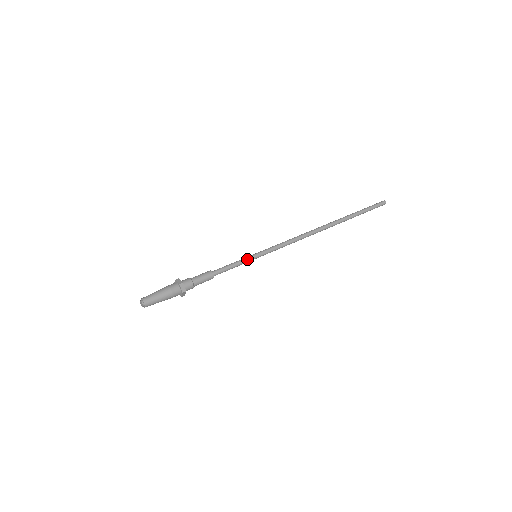
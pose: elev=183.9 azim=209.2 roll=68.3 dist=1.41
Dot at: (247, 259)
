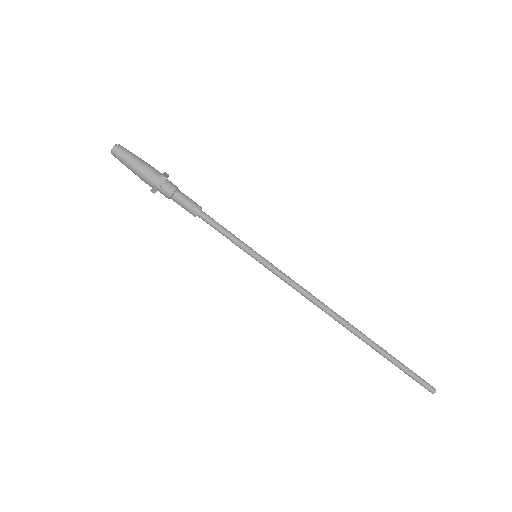
Dot at: (243, 248)
